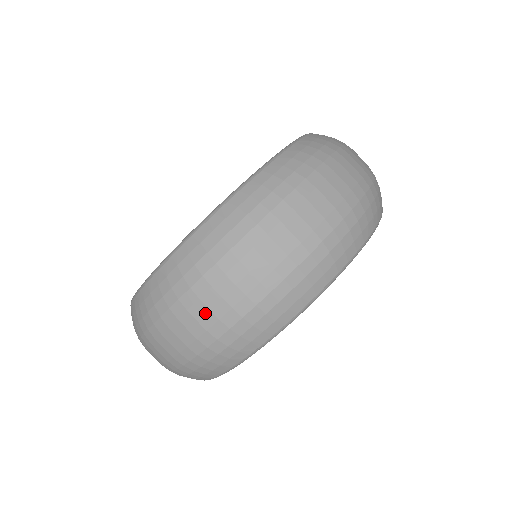
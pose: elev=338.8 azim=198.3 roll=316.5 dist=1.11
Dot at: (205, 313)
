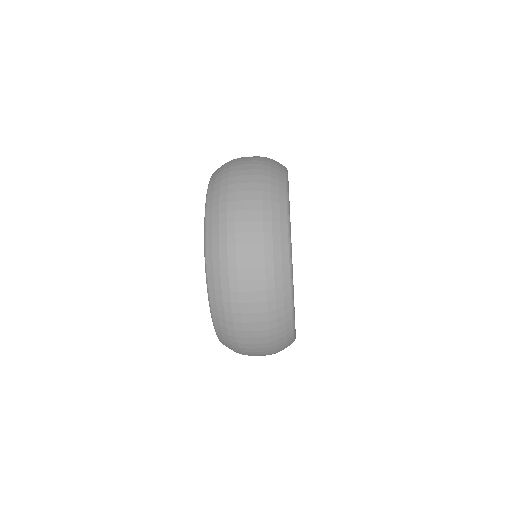
Dot at: (251, 325)
